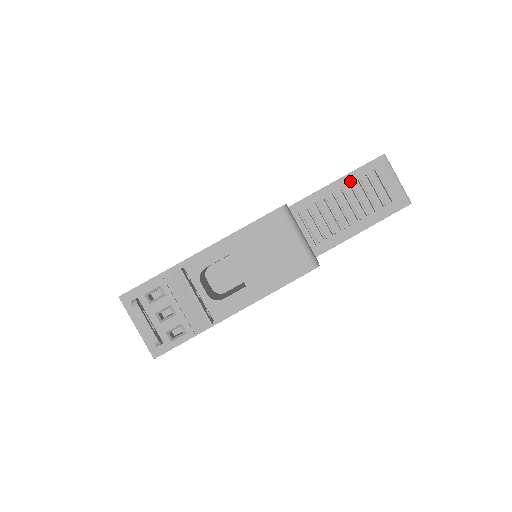
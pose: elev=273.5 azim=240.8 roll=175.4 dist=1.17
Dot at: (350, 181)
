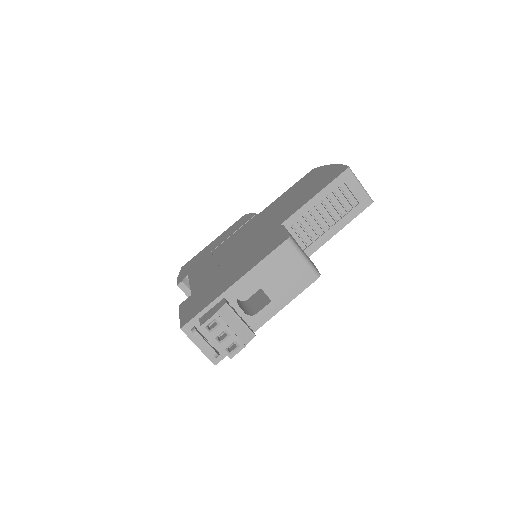
Dot at: (326, 194)
